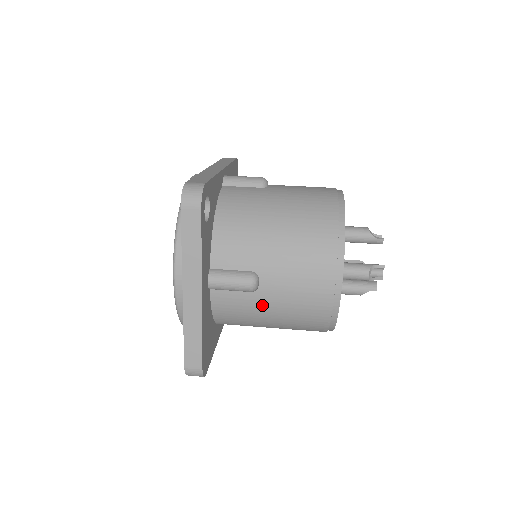
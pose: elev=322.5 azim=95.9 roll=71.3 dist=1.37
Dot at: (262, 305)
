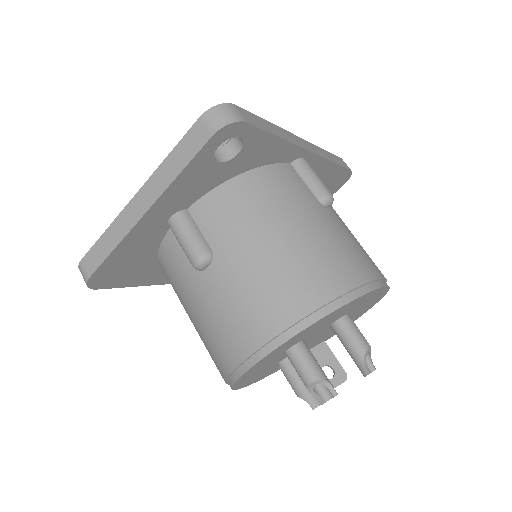
Dot at: (193, 290)
